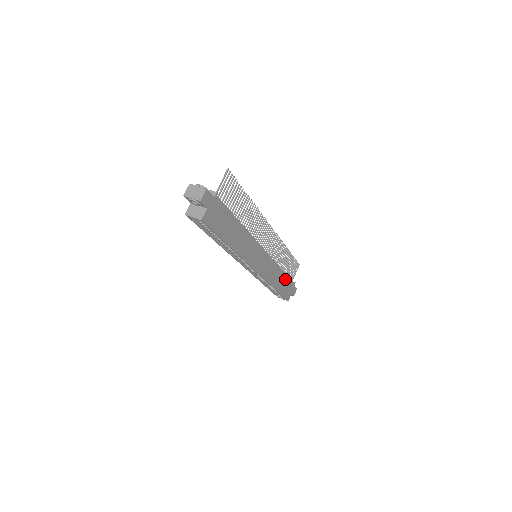
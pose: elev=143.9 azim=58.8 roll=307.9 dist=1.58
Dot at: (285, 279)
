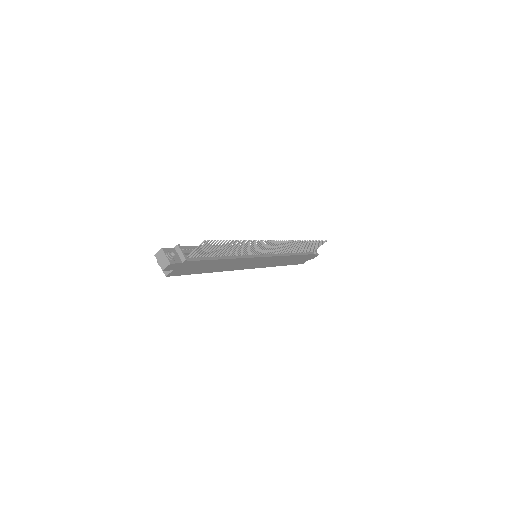
Dot at: (299, 257)
